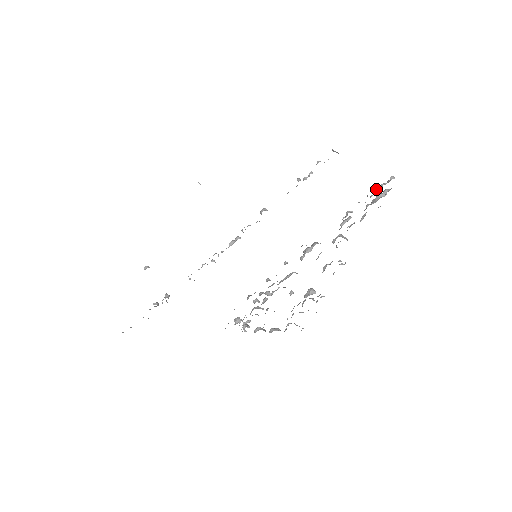
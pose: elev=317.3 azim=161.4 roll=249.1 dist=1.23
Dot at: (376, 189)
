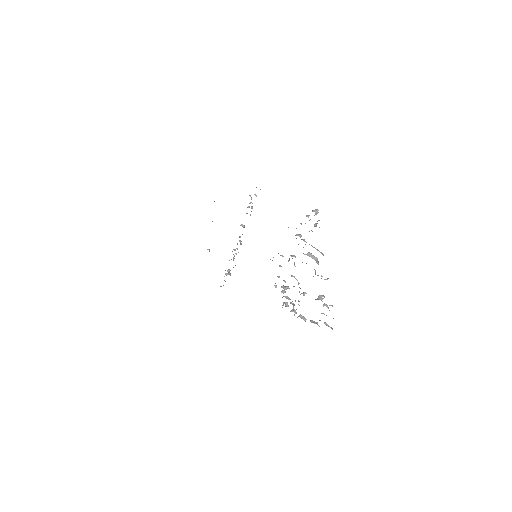
Dot at: occluded
